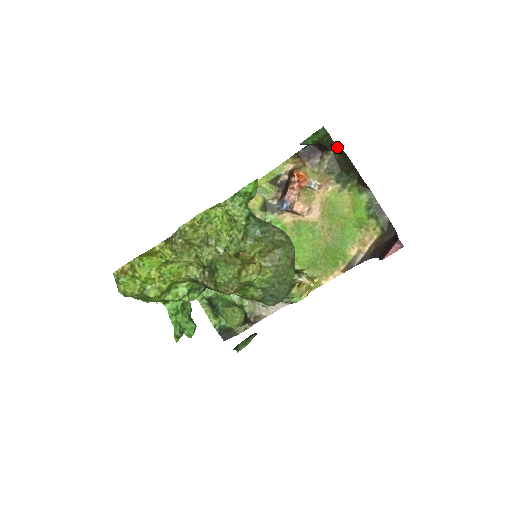
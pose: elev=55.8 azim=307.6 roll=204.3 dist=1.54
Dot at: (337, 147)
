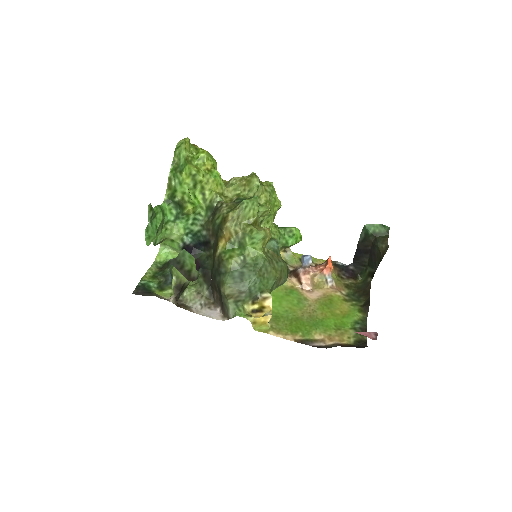
Dot at: (387, 244)
